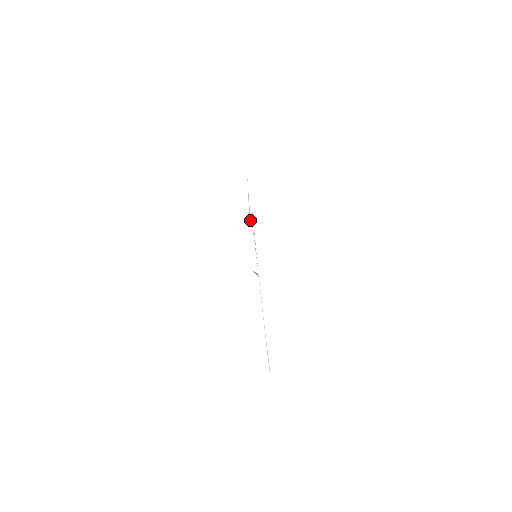
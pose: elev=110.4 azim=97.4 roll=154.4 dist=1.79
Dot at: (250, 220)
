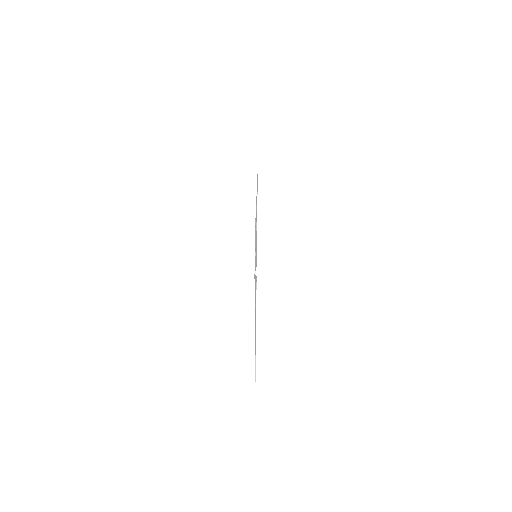
Dot at: occluded
